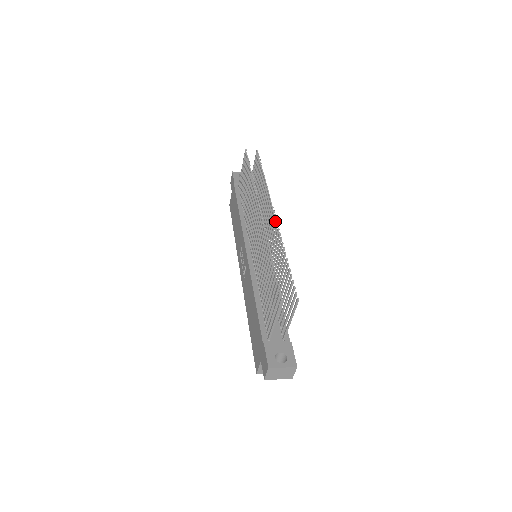
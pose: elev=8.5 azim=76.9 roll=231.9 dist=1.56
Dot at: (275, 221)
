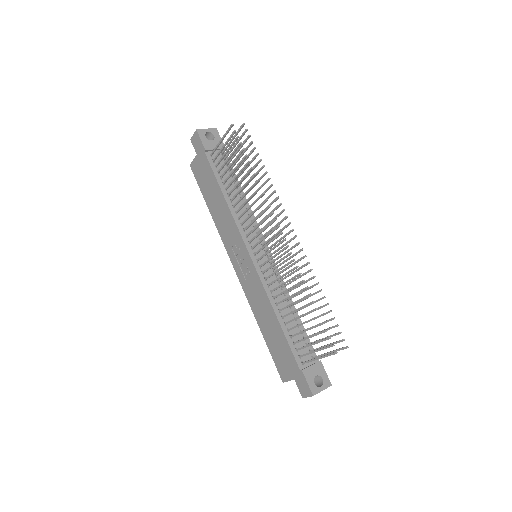
Dot at: (298, 244)
